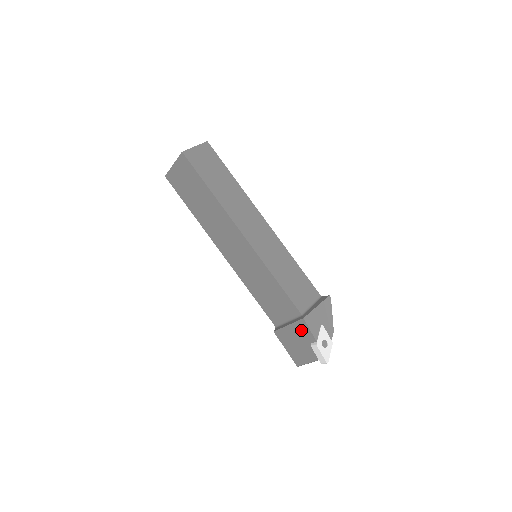
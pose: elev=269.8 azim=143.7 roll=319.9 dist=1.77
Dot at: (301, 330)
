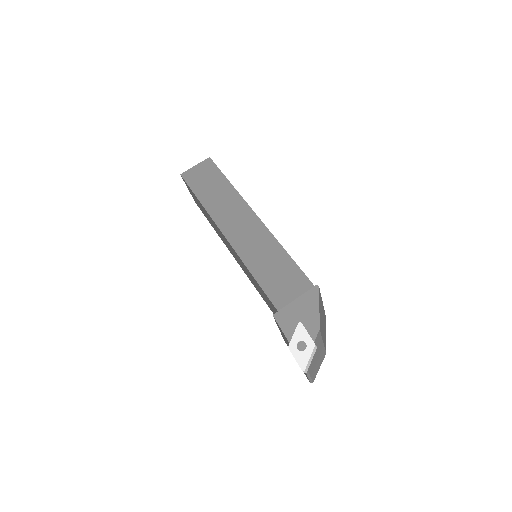
Dot at: (281, 331)
